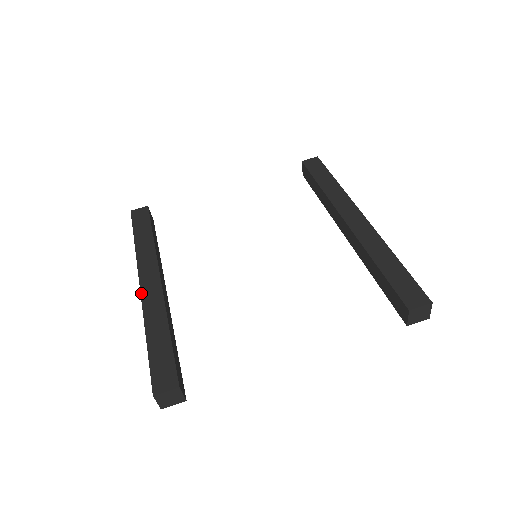
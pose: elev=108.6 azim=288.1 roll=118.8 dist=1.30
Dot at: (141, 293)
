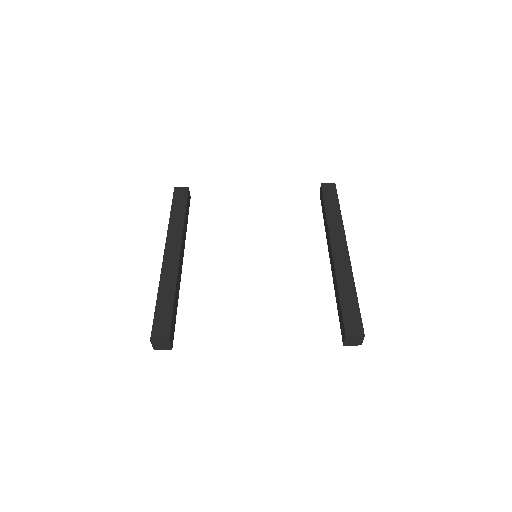
Dot at: (163, 261)
